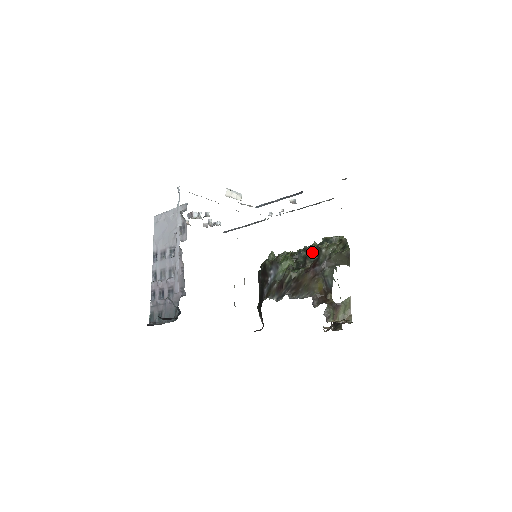
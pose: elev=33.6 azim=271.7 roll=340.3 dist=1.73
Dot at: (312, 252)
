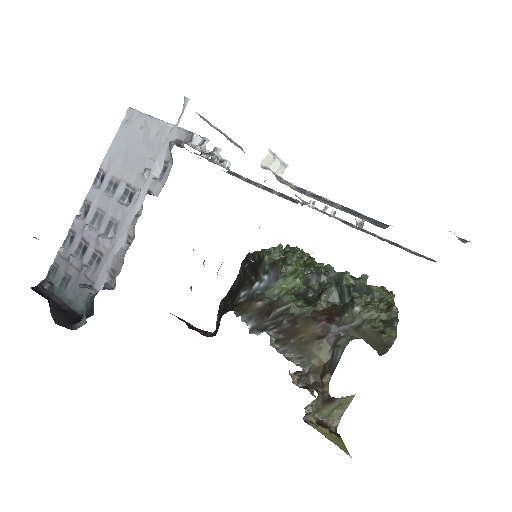
Dot at: (337, 288)
